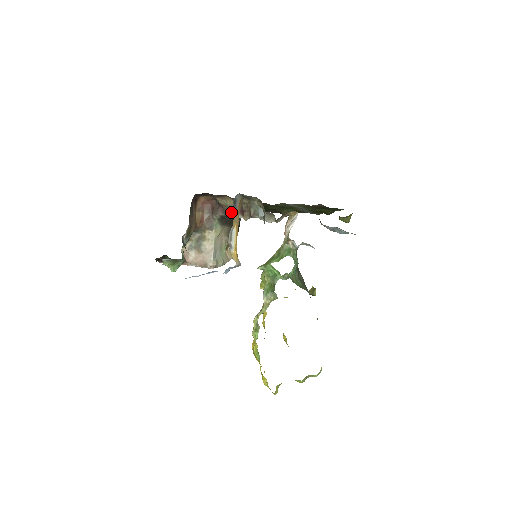
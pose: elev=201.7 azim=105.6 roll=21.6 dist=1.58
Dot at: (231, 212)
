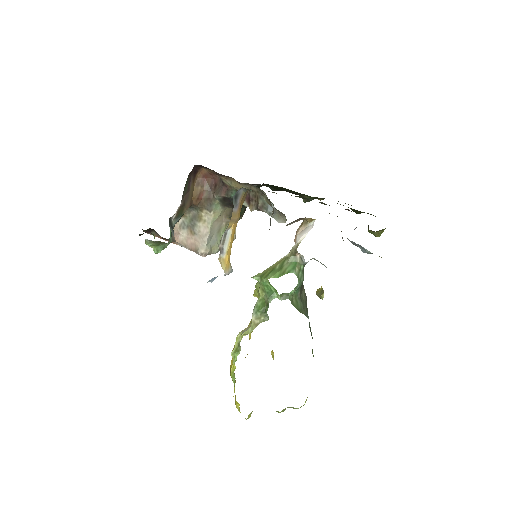
Dot at: occluded
